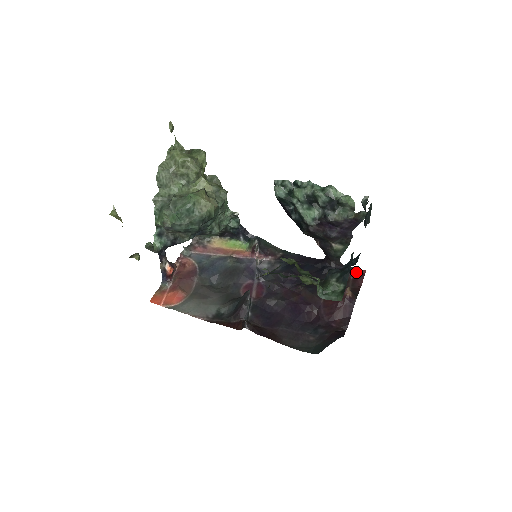
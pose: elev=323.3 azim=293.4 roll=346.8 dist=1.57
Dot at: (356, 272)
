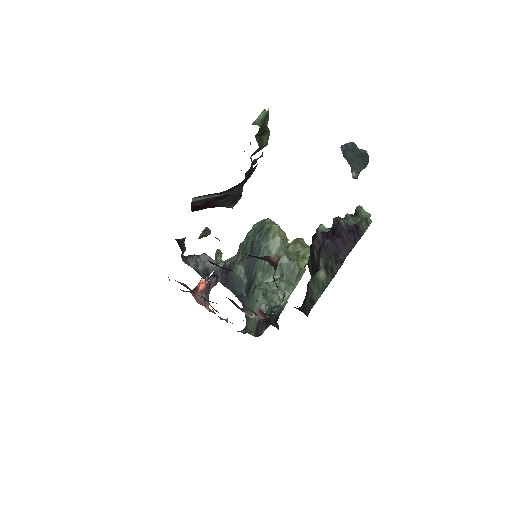
Dot at: occluded
